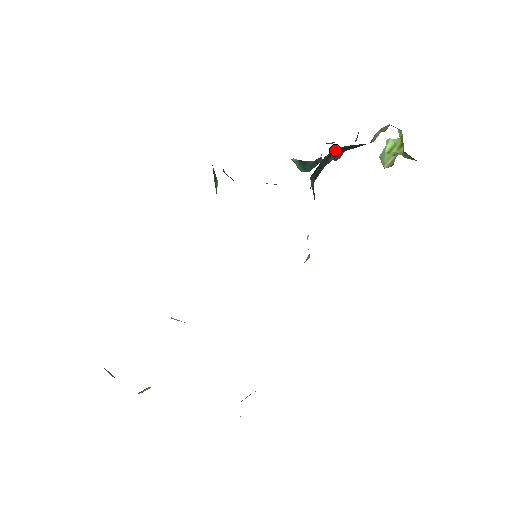
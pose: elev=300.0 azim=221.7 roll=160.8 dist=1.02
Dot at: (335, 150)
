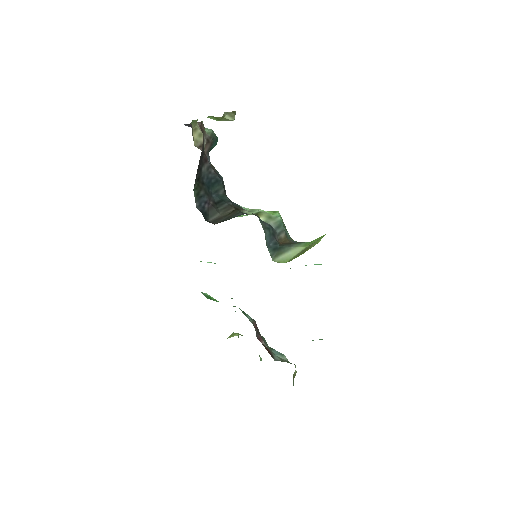
Dot at: (196, 183)
